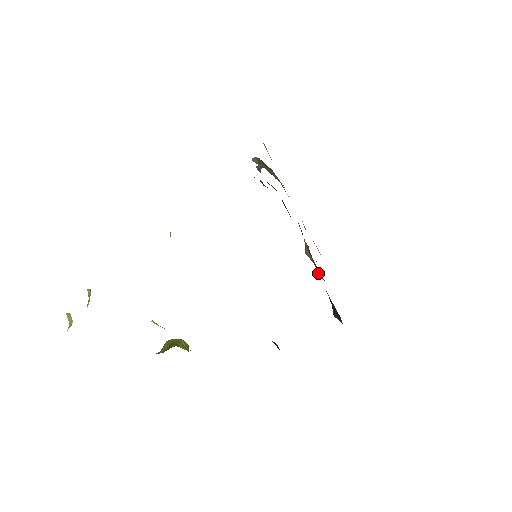
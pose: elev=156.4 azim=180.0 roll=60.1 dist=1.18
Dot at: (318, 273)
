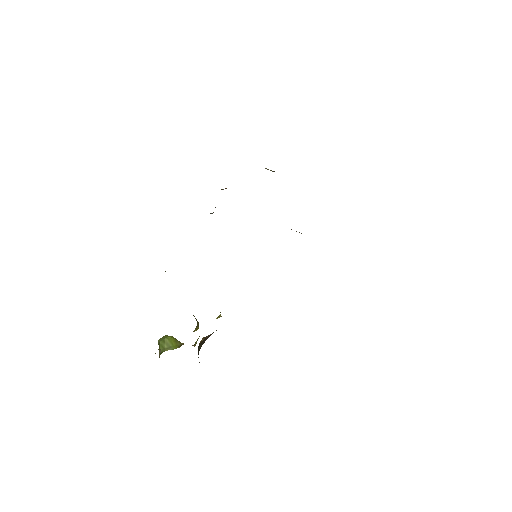
Dot at: occluded
